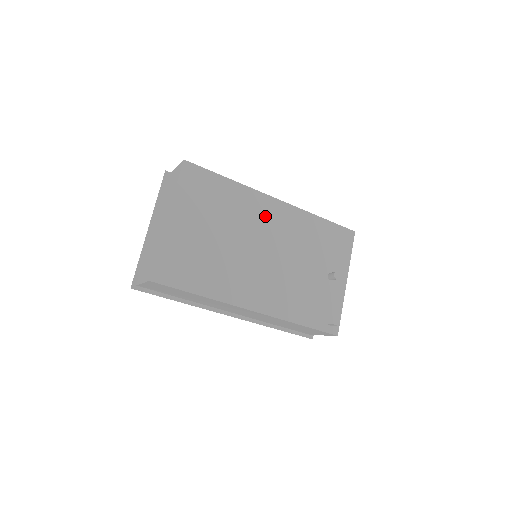
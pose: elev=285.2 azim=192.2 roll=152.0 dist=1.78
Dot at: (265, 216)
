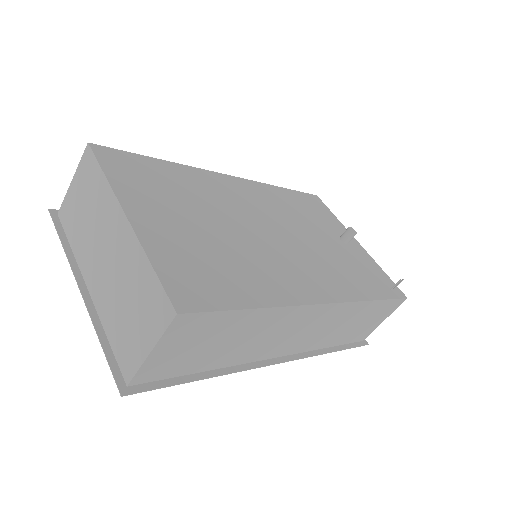
Dot at: (235, 194)
